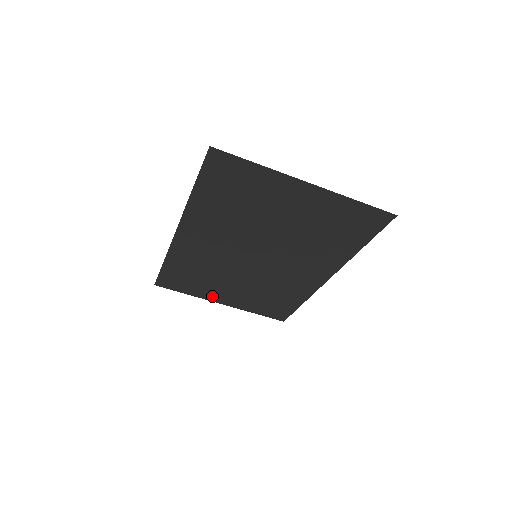
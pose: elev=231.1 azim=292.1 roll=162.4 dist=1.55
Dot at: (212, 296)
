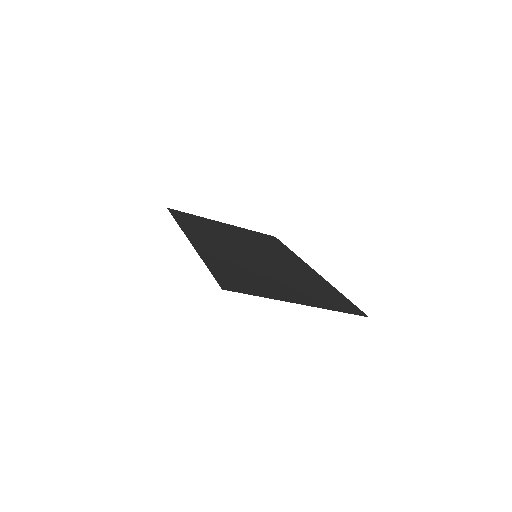
Dot at: (217, 223)
